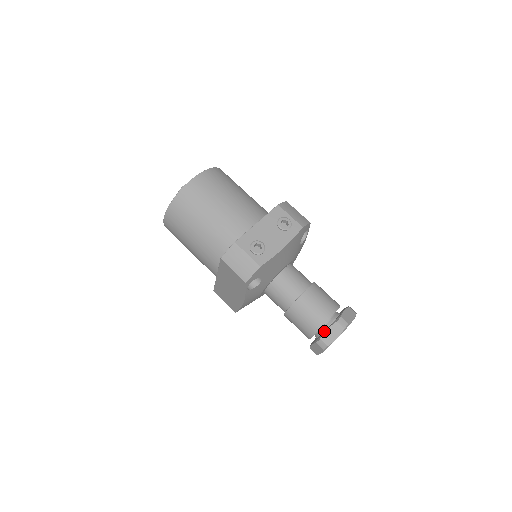
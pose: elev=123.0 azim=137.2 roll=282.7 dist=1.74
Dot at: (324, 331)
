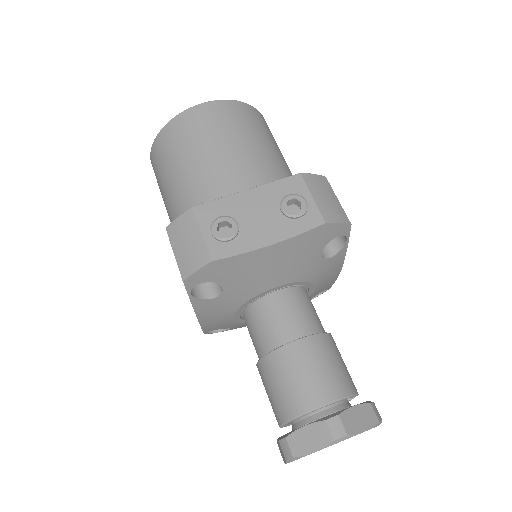
Dot at: (301, 426)
